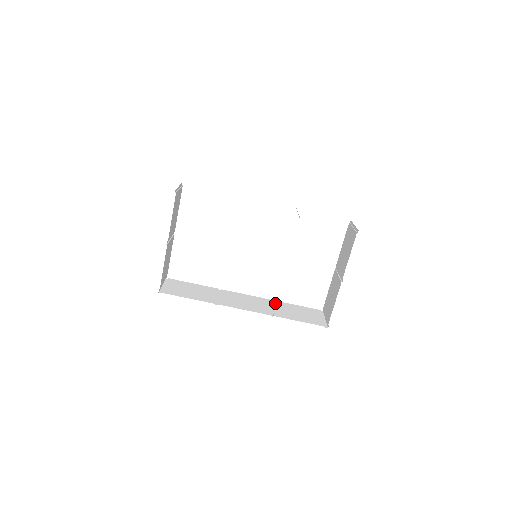
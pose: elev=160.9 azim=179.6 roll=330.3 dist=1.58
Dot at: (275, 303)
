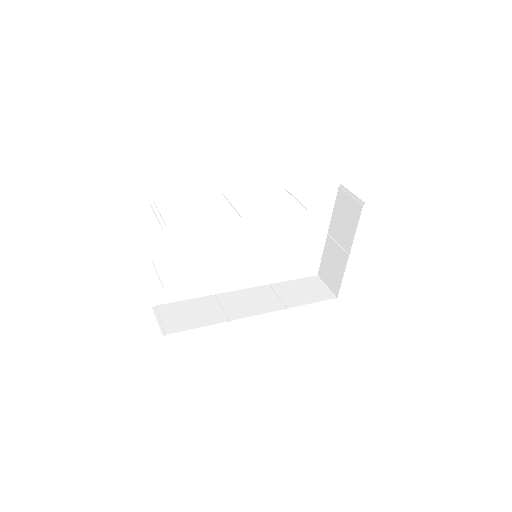
Dot at: (275, 288)
